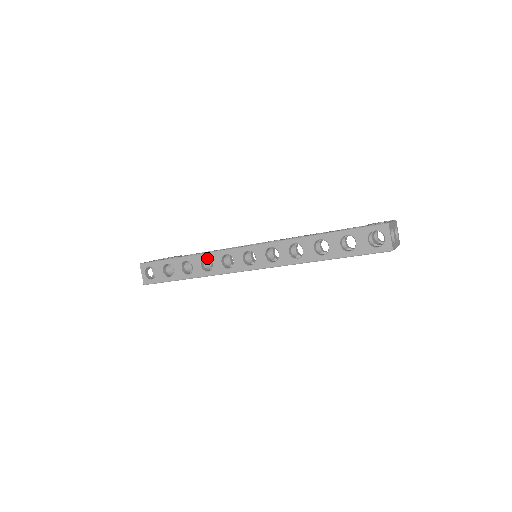
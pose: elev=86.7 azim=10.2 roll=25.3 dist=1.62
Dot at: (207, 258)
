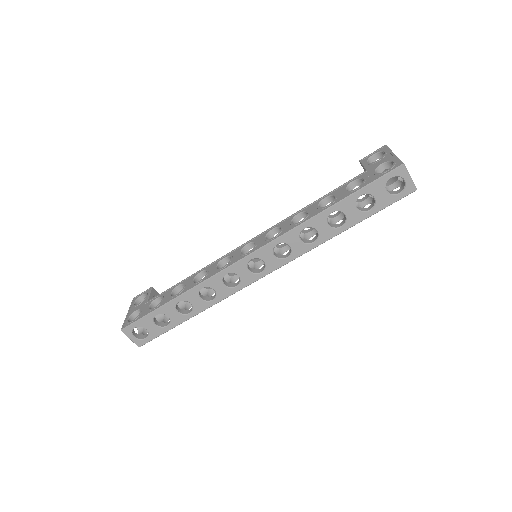
Dot at: occluded
